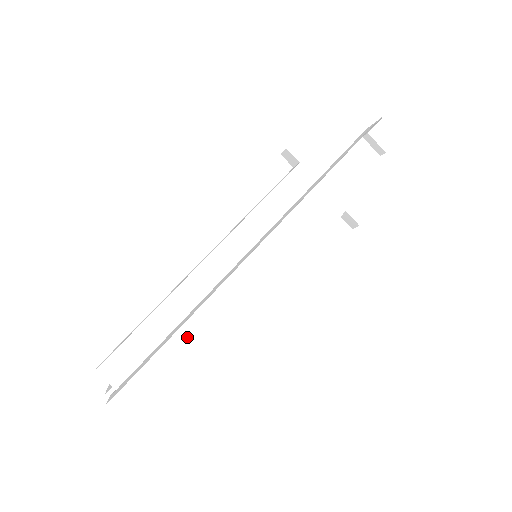
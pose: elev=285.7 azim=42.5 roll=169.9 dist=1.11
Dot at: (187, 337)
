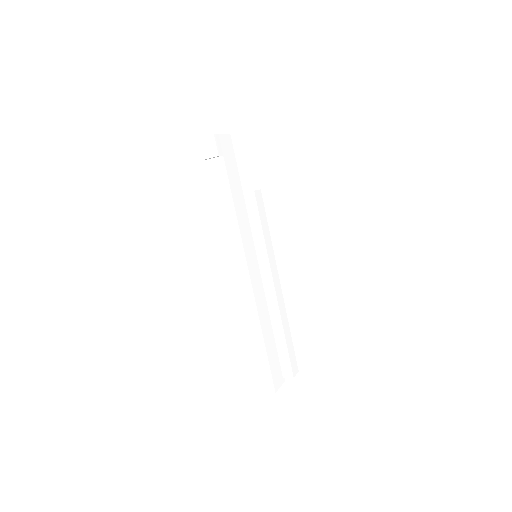
Dot at: (254, 338)
